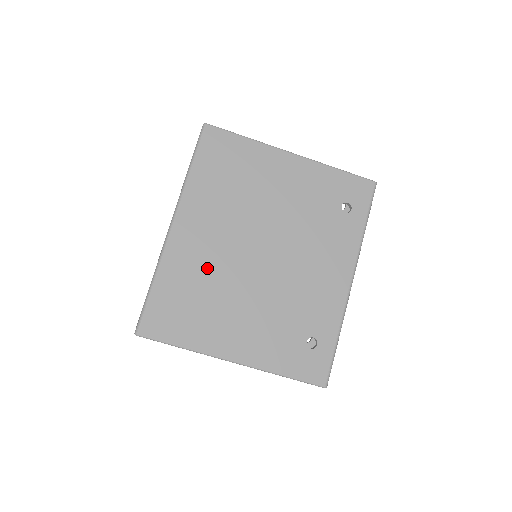
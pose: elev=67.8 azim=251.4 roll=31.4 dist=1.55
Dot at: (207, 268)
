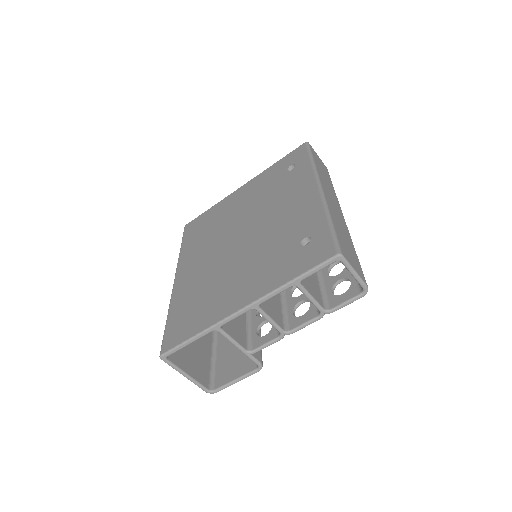
Dot at: (203, 278)
